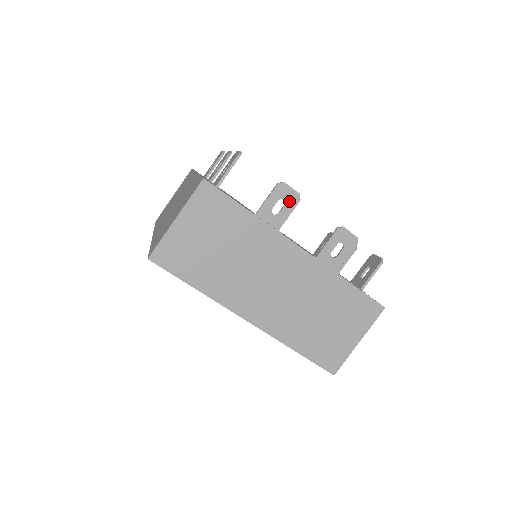
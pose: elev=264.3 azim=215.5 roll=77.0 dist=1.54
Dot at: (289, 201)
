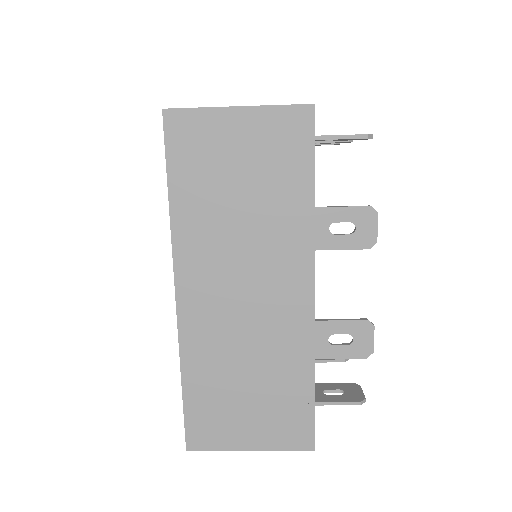
Dot at: (359, 236)
